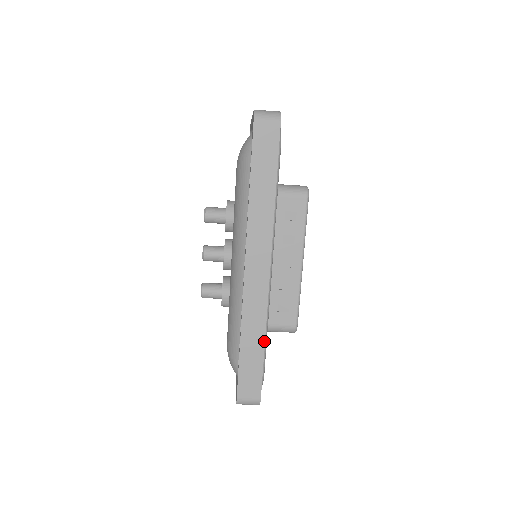
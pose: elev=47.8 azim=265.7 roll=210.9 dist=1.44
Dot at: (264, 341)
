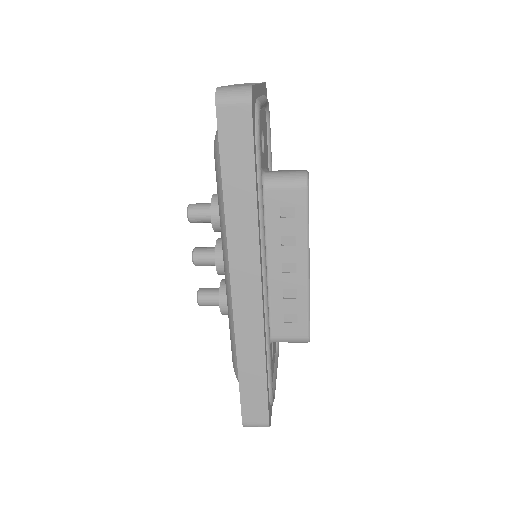
Dot at: (265, 365)
